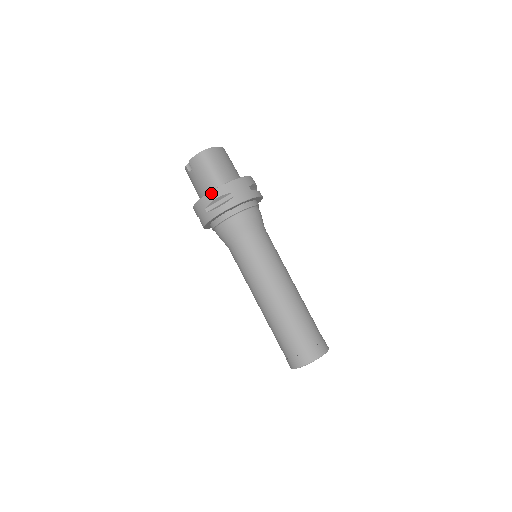
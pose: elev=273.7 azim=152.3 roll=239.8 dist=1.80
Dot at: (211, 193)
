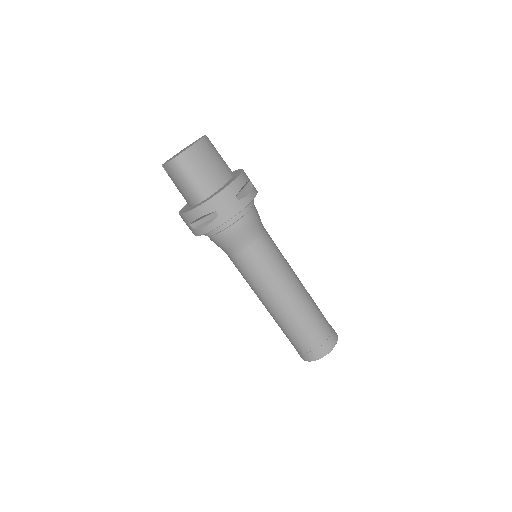
Dot at: (192, 212)
